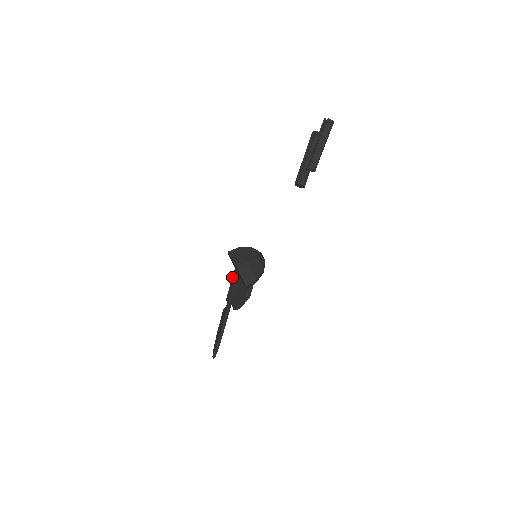
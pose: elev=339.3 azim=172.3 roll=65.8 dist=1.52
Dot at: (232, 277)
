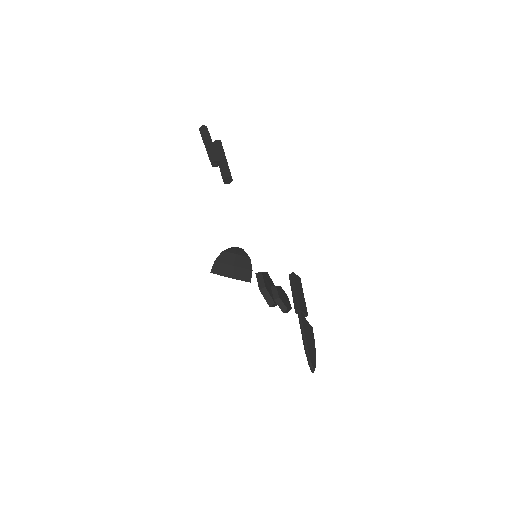
Dot at: occluded
